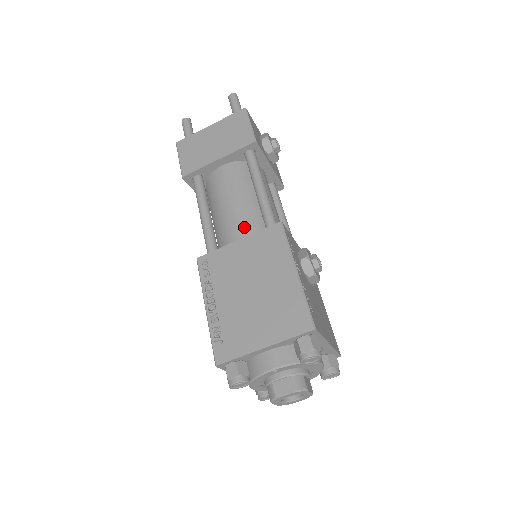
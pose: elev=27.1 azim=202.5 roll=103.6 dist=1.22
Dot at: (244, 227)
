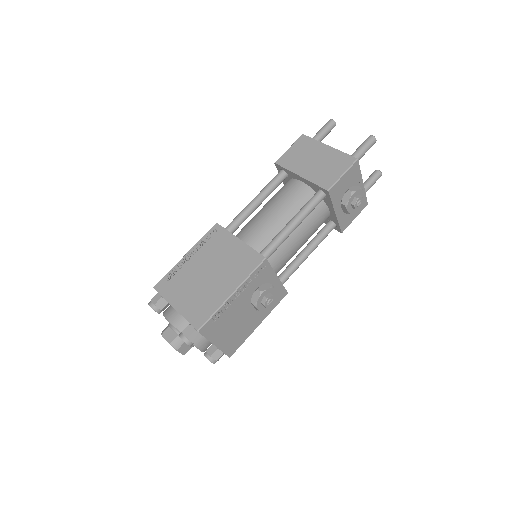
Dot at: (257, 235)
